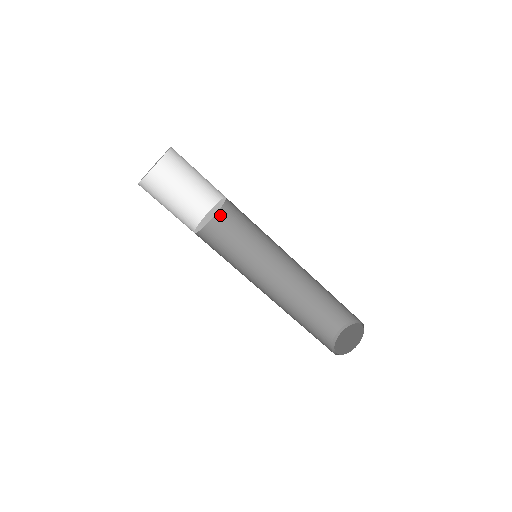
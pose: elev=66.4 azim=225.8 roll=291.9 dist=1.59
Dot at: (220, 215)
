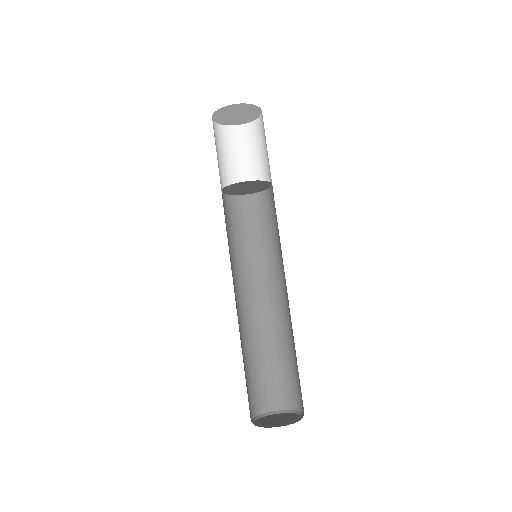
Dot at: (270, 200)
